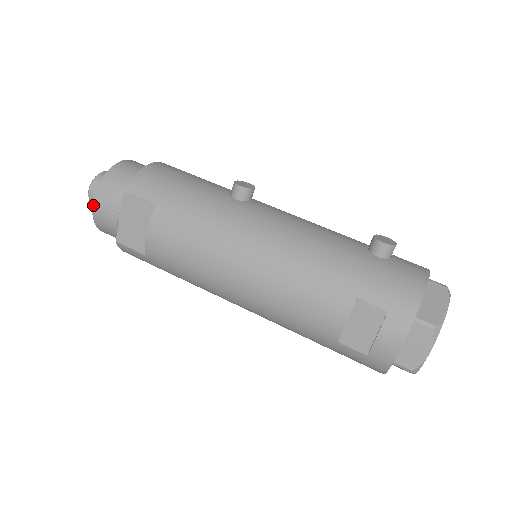
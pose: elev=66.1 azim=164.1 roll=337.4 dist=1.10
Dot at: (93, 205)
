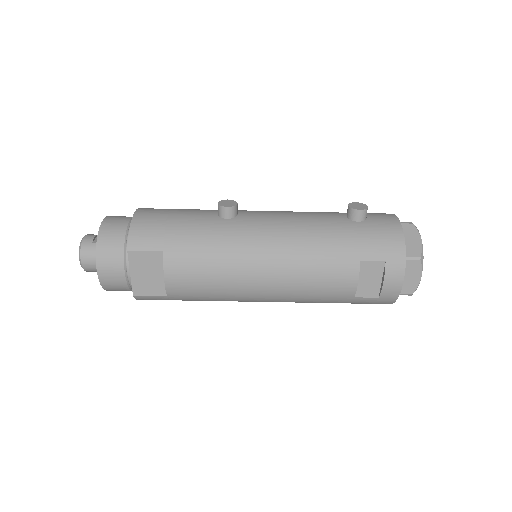
Dot at: (98, 273)
